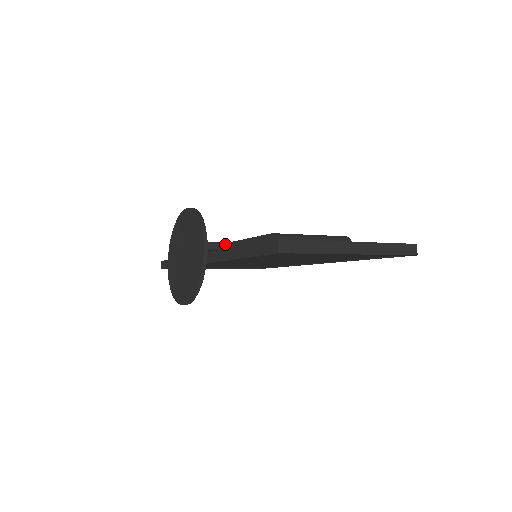
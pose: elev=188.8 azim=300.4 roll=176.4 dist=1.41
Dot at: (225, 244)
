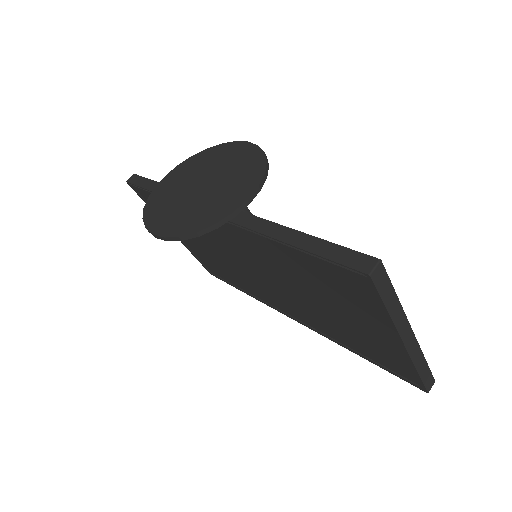
Dot at: occluded
